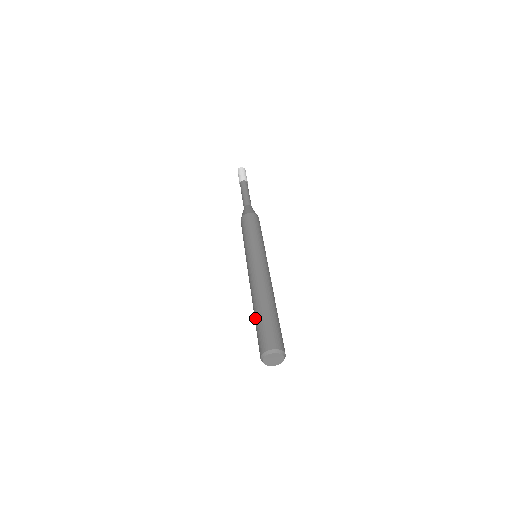
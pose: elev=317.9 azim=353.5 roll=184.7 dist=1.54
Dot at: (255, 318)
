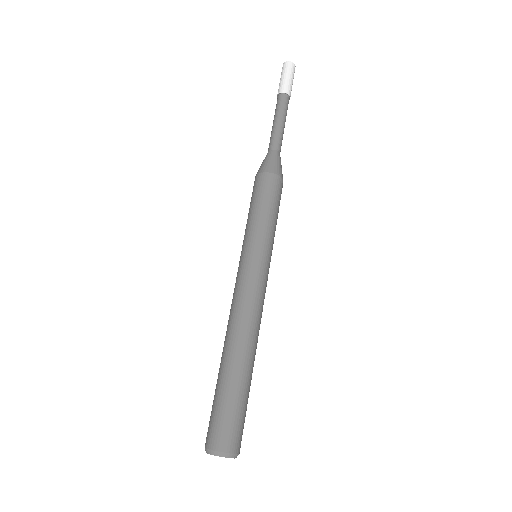
Dot at: occluded
